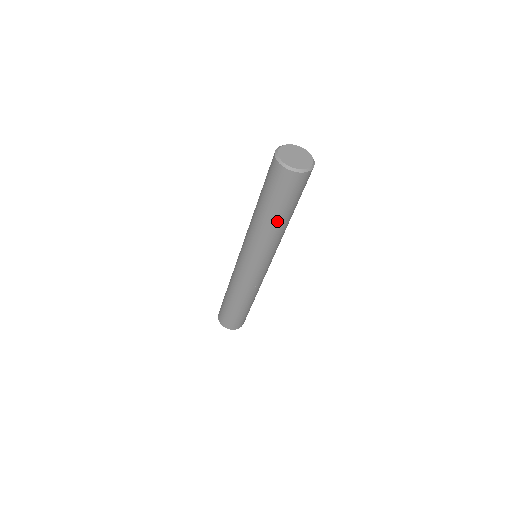
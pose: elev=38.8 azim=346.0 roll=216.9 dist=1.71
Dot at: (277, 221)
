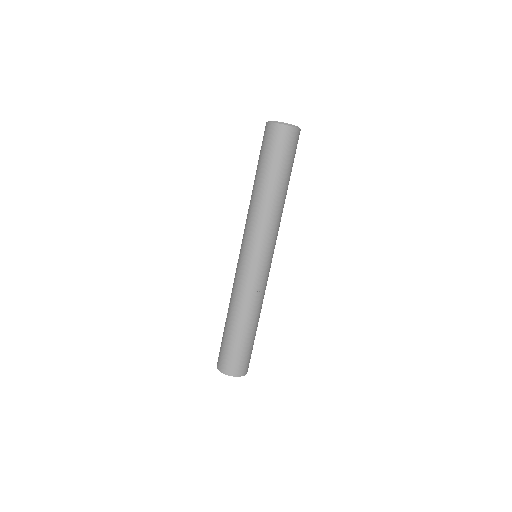
Dot at: (267, 186)
